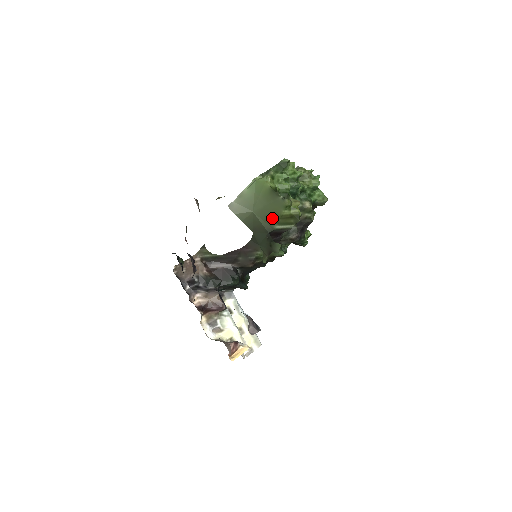
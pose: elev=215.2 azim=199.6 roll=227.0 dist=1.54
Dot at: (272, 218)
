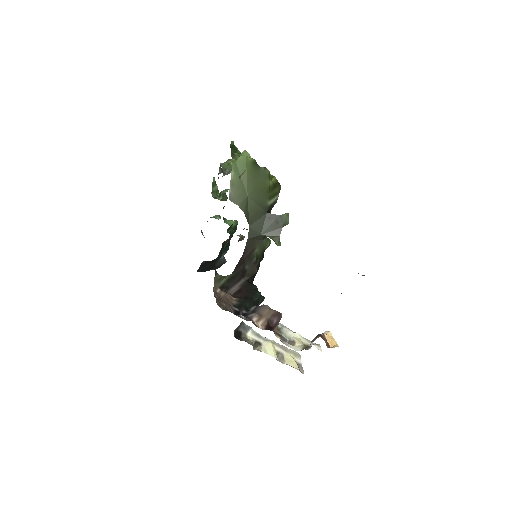
Dot at: (263, 195)
